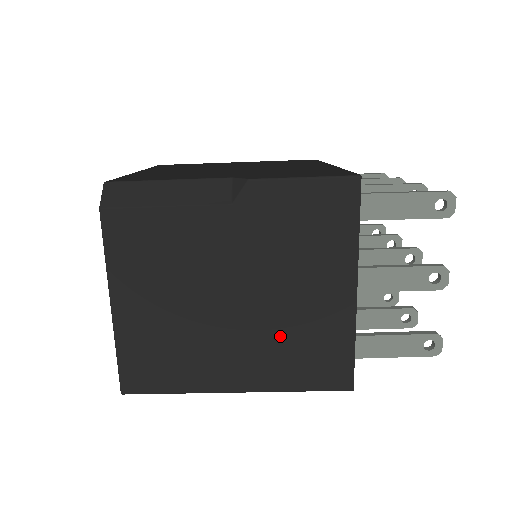
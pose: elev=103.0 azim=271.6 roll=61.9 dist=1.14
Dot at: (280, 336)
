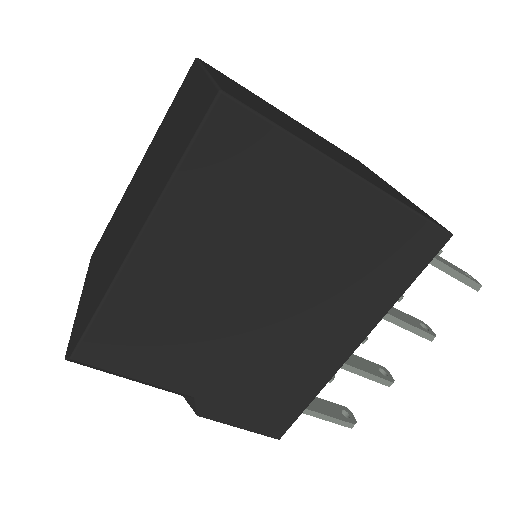
Dot at: occluded
